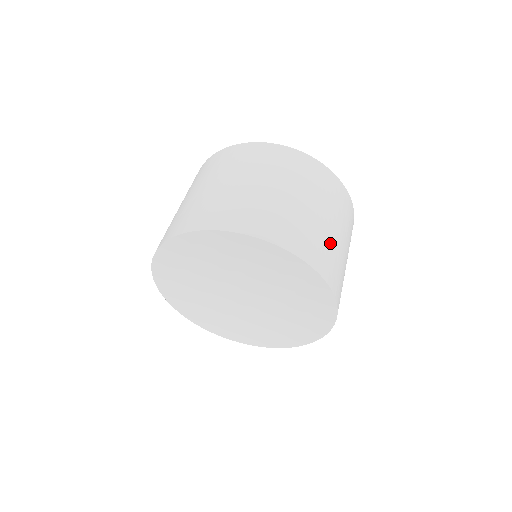
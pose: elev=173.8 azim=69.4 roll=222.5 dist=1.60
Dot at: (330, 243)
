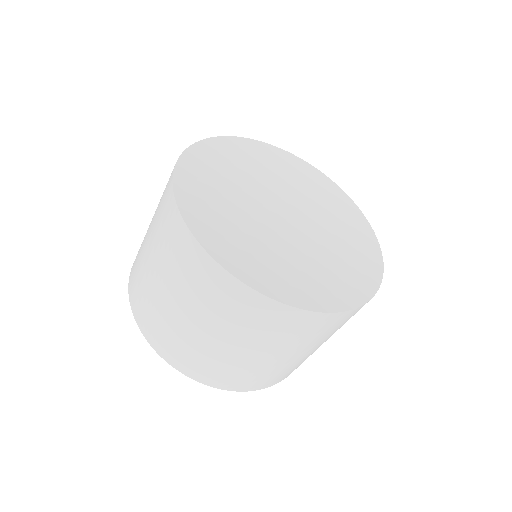
Dot at: occluded
